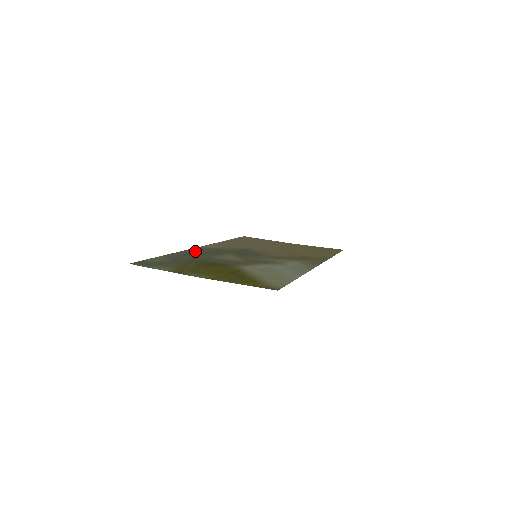
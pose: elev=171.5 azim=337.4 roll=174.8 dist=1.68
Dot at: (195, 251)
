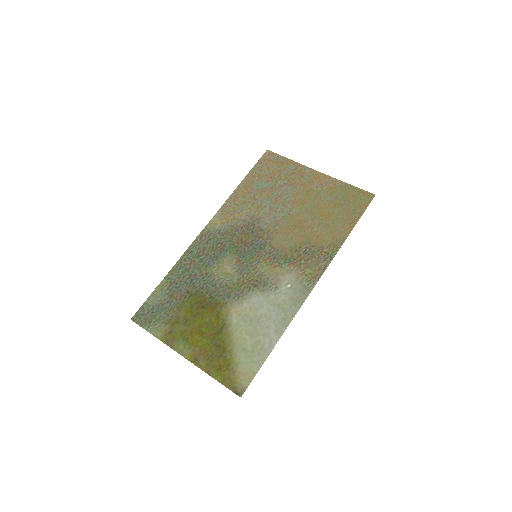
Dot at: (196, 251)
